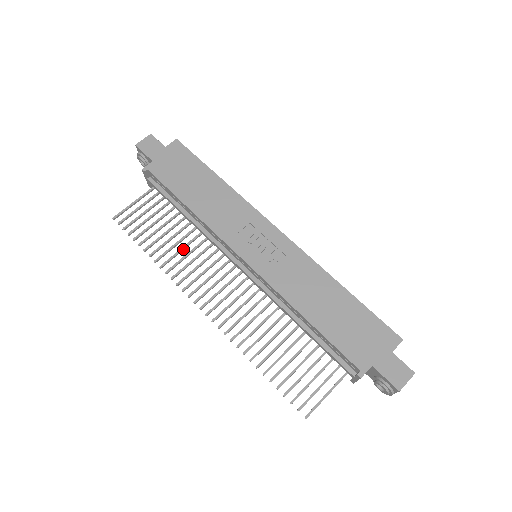
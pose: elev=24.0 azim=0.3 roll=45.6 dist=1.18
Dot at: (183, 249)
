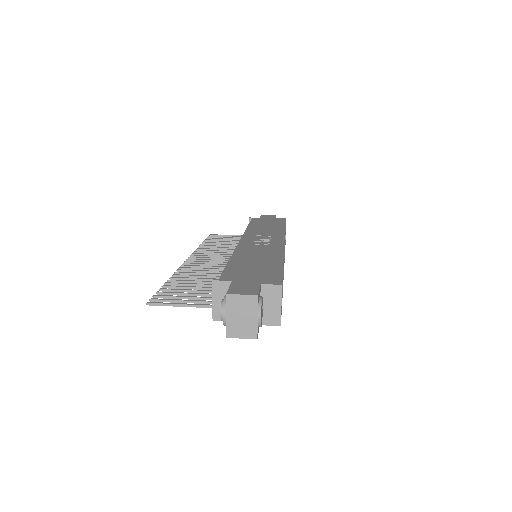
Dot at: (222, 248)
